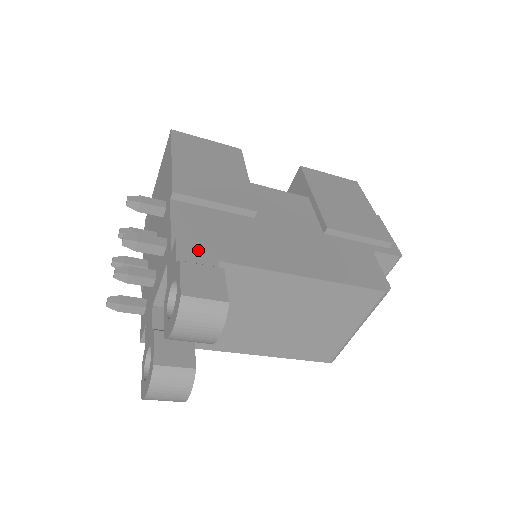
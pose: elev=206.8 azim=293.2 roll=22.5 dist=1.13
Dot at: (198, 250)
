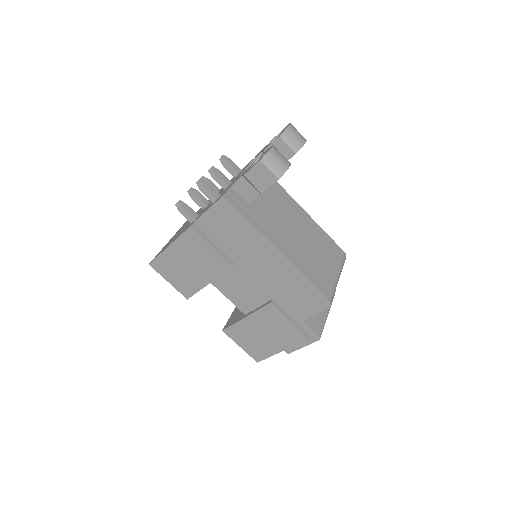
Dot at: occluded
